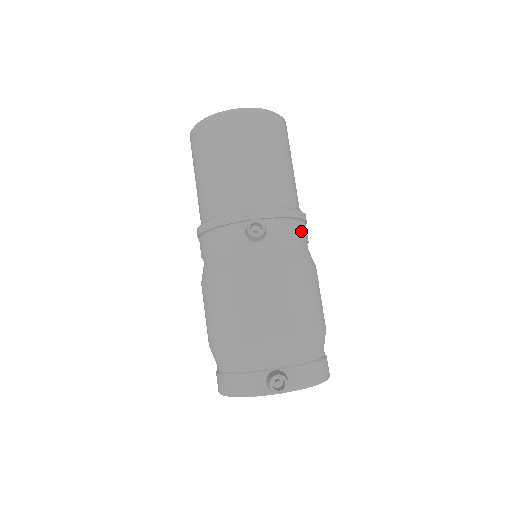
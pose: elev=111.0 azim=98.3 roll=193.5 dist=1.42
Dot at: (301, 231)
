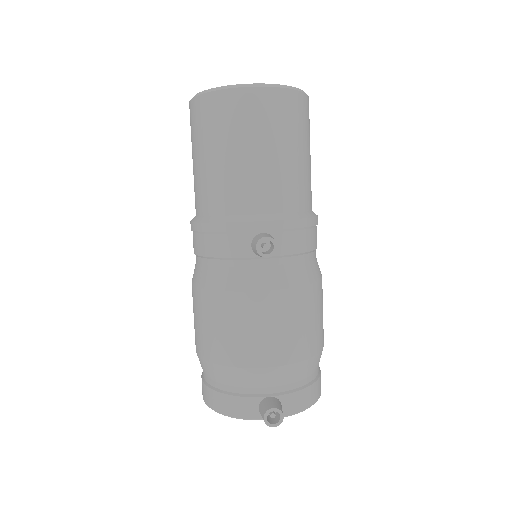
Dot at: (313, 240)
